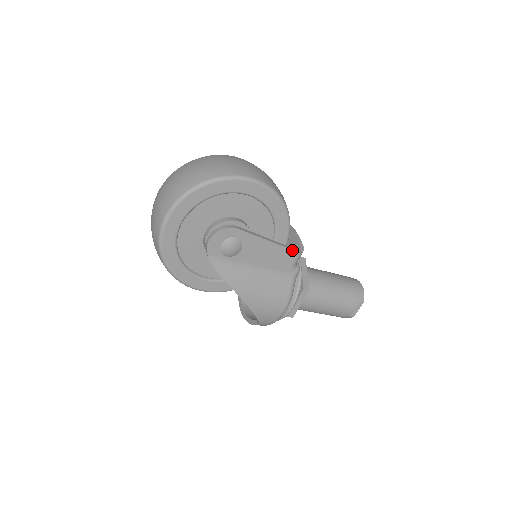
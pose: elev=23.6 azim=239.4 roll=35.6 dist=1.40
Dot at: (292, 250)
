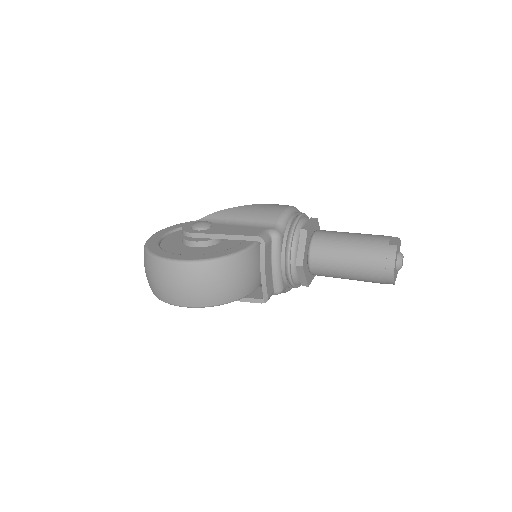
Dot at: (254, 302)
